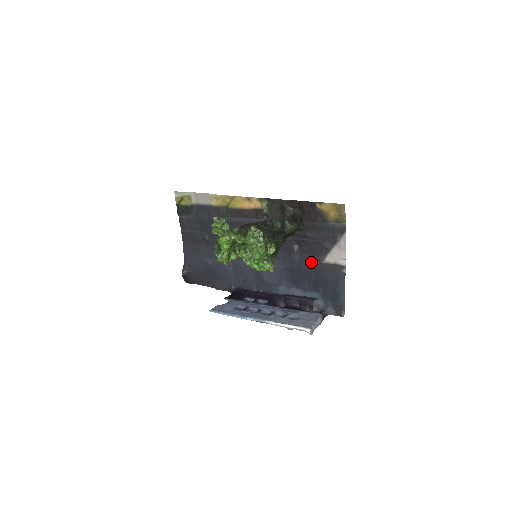
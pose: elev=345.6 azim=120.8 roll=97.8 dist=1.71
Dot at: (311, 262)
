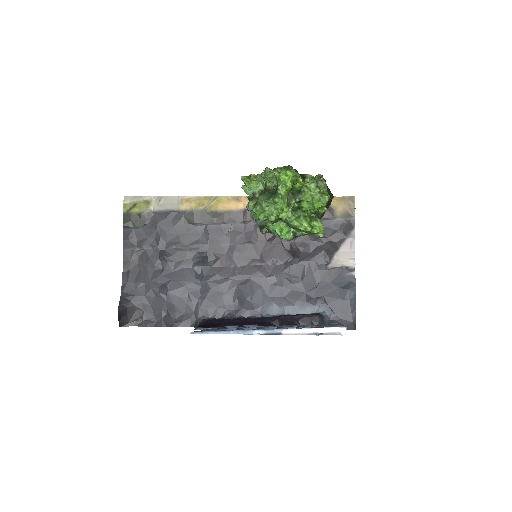
Dot at: (313, 268)
